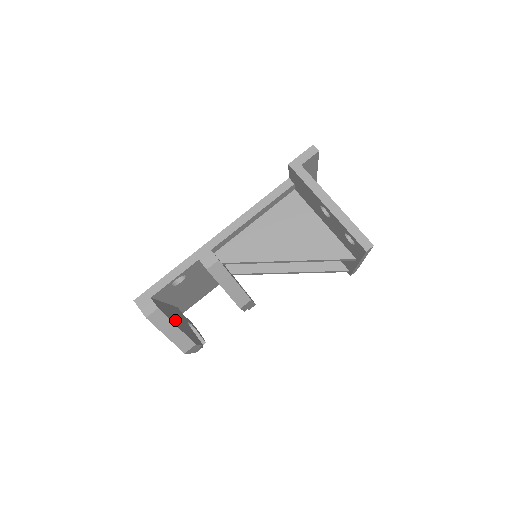
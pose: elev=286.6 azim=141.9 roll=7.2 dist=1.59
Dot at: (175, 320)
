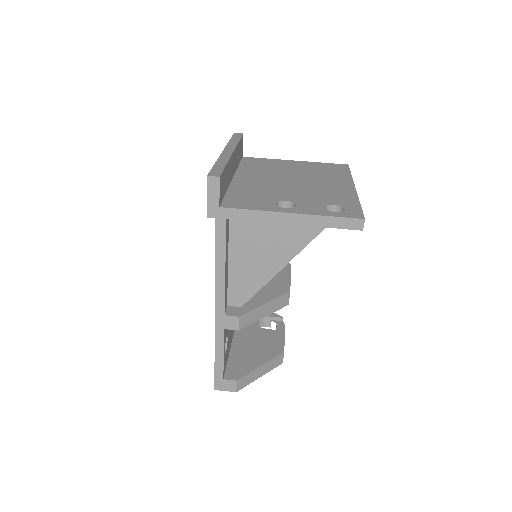
Dot at: (253, 358)
